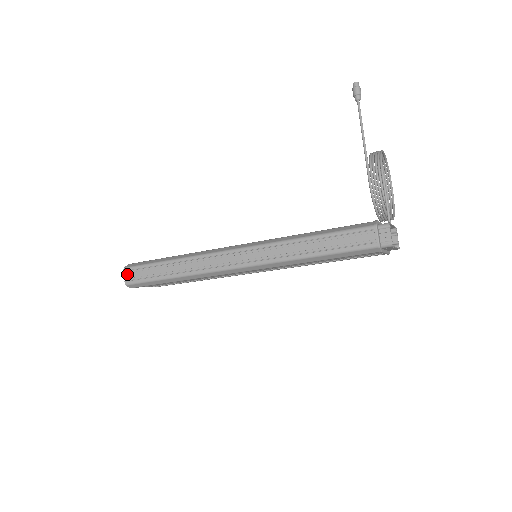
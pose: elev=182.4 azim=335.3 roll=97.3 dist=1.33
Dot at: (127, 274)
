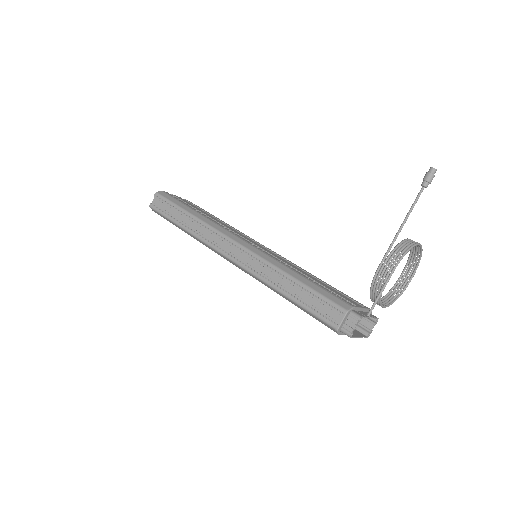
Dot at: (156, 199)
